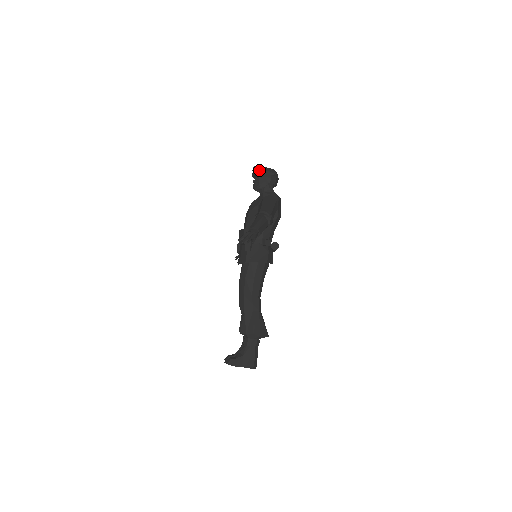
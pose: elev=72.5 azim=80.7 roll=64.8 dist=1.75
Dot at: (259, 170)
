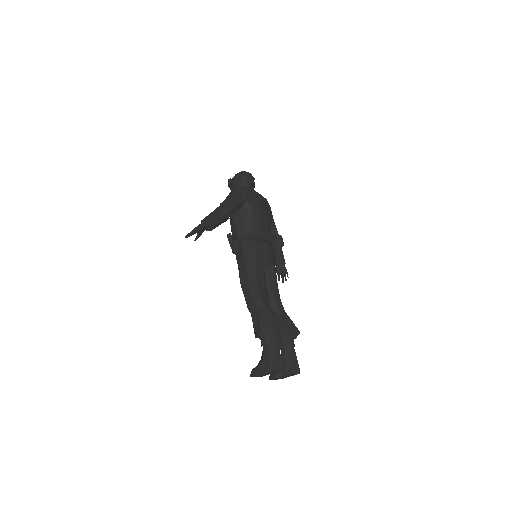
Dot at: (229, 180)
